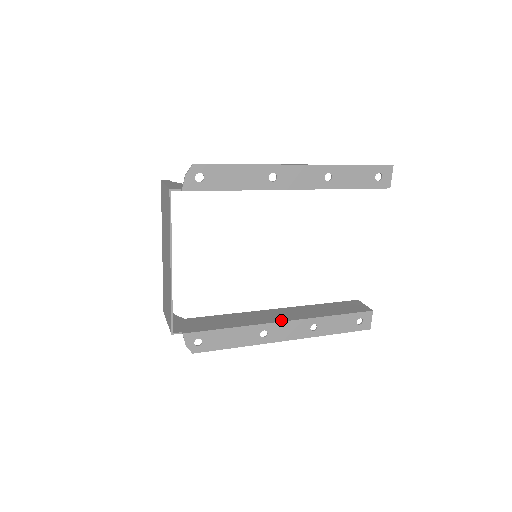
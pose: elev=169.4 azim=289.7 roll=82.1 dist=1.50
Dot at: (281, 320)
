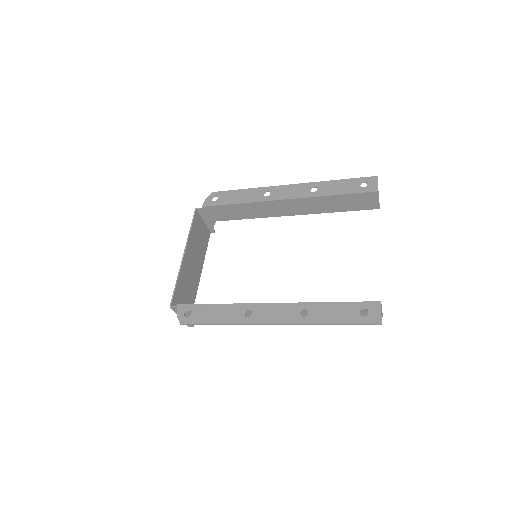
Dot at: (269, 304)
